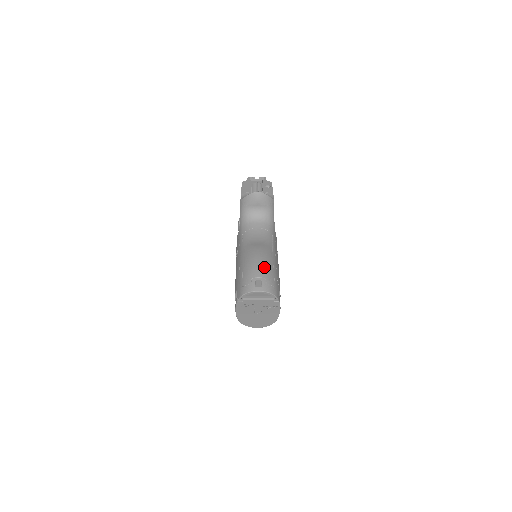
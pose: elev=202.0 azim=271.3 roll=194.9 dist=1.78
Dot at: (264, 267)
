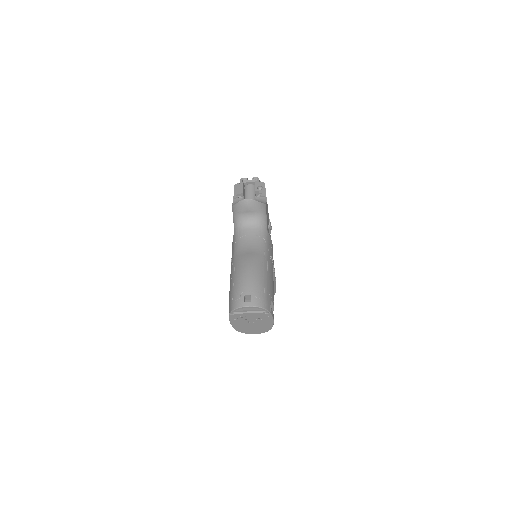
Dot at: (253, 280)
